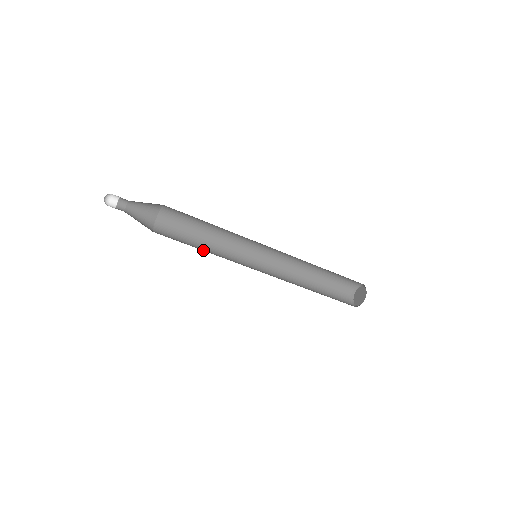
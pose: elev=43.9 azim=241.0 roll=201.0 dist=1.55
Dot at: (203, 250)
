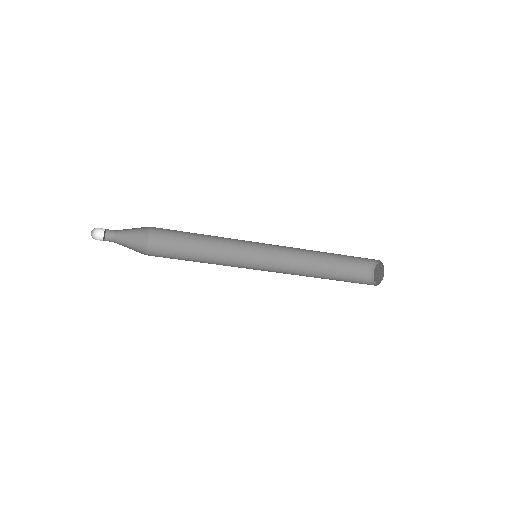
Dot at: (200, 262)
